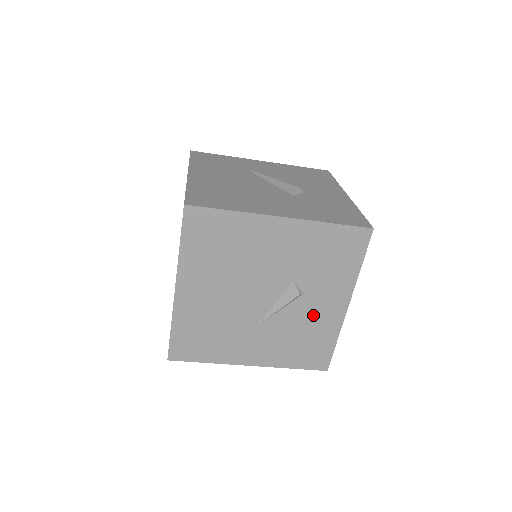
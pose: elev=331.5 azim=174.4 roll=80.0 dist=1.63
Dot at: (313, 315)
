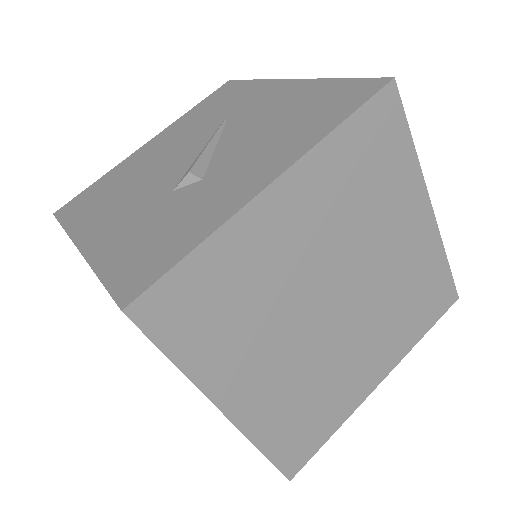
Dot at: occluded
